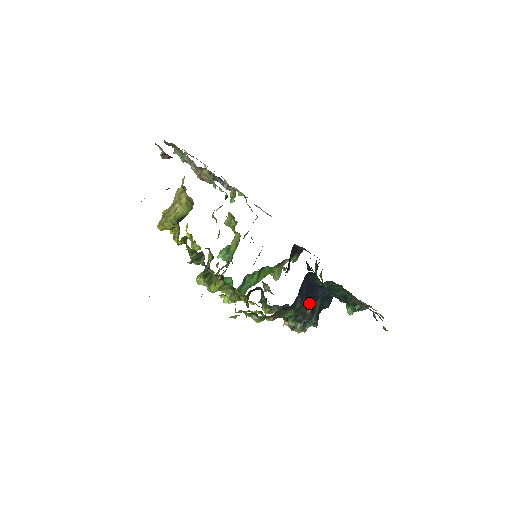
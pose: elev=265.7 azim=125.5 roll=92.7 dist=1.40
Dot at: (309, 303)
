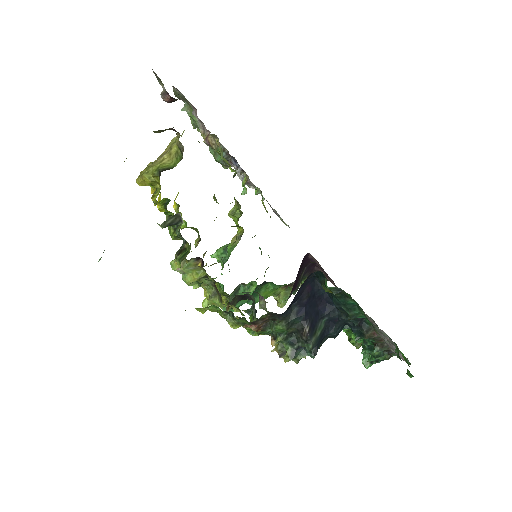
Dot at: (309, 319)
